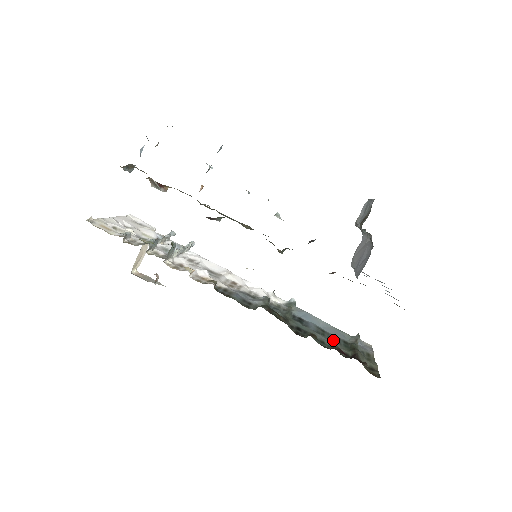
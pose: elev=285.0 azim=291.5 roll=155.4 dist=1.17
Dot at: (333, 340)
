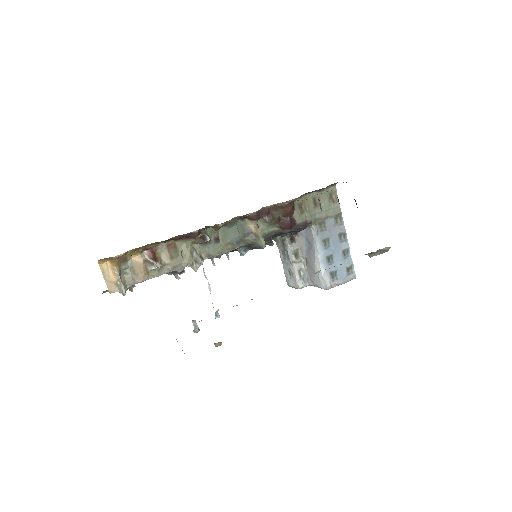
Dot at: occluded
